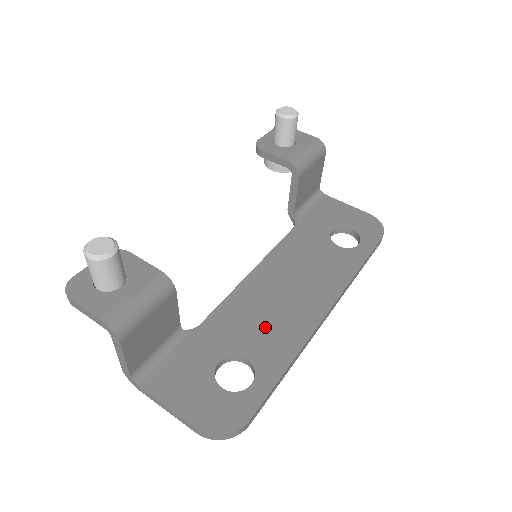
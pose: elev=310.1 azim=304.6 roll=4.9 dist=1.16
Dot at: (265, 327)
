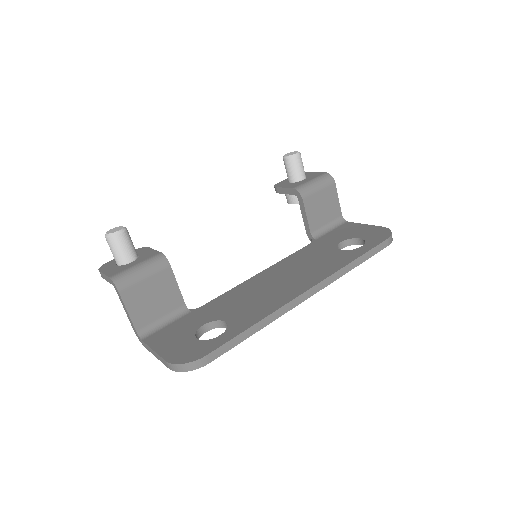
Dot at: (250, 303)
